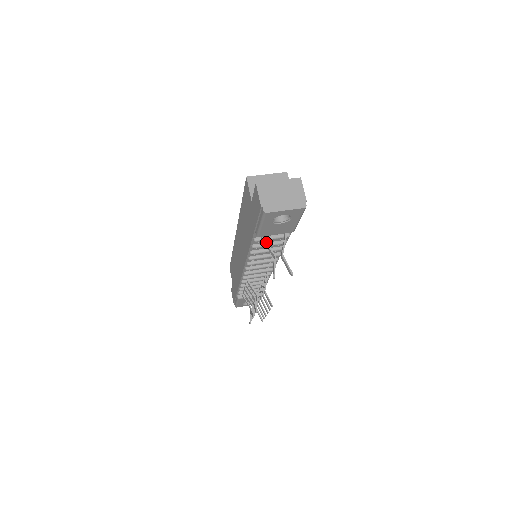
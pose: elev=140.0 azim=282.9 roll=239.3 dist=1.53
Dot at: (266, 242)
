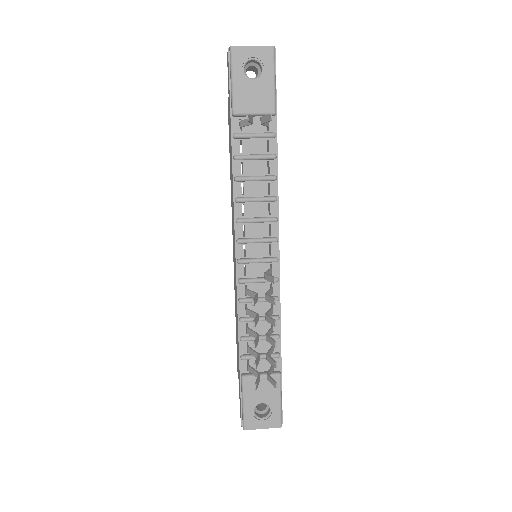
Dot at: (244, 120)
